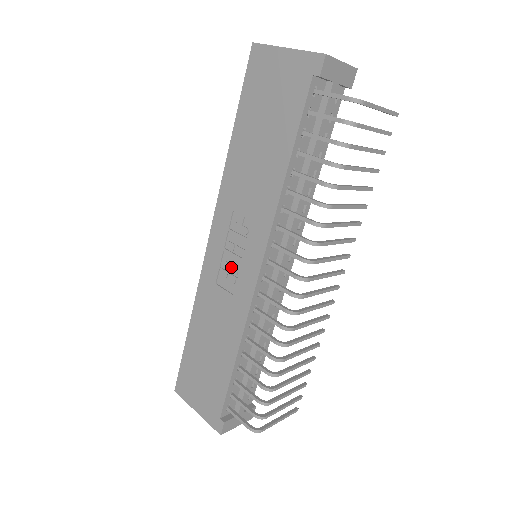
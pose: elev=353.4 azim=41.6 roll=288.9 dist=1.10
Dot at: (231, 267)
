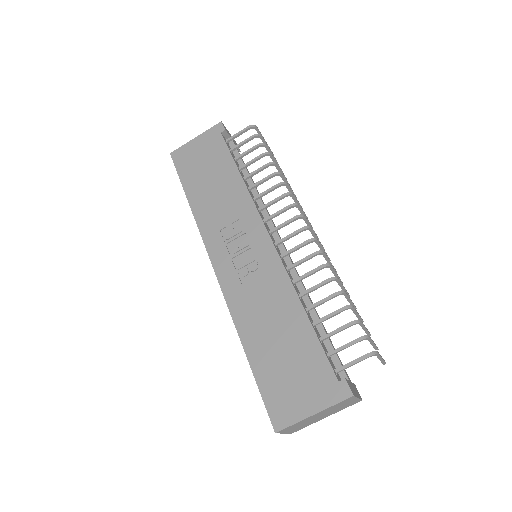
Dot at: (246, 260)
